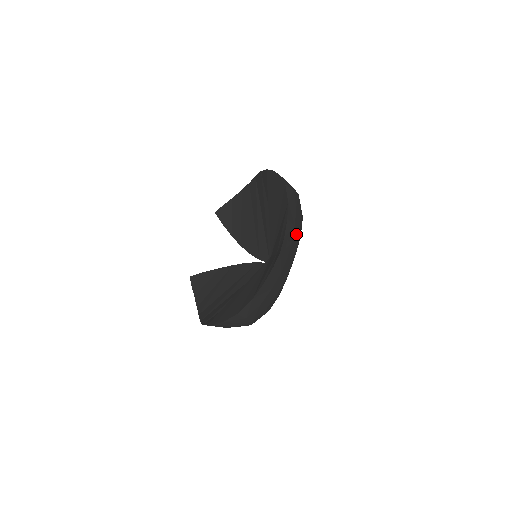
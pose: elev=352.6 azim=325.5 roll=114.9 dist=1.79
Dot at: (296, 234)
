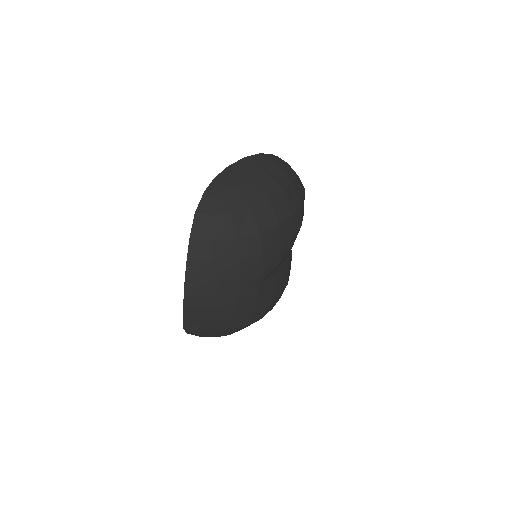
Dot at: (224, 266)
